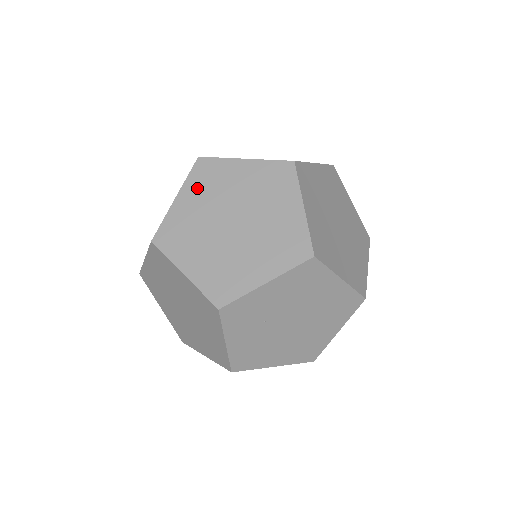
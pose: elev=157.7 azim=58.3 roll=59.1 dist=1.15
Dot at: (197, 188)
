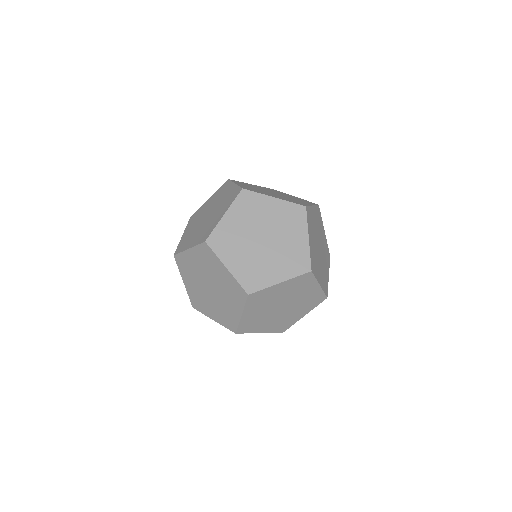
Dot at: (240, 211)
